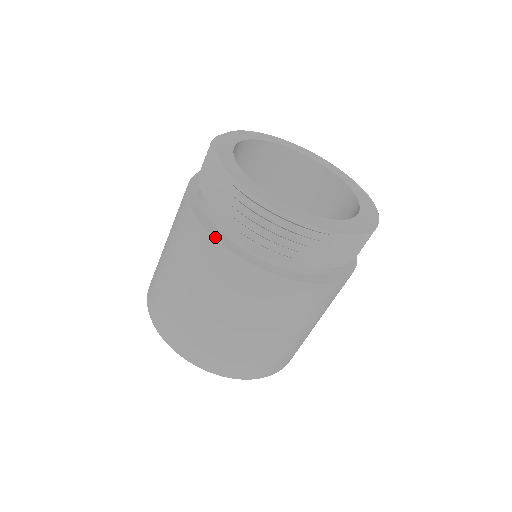
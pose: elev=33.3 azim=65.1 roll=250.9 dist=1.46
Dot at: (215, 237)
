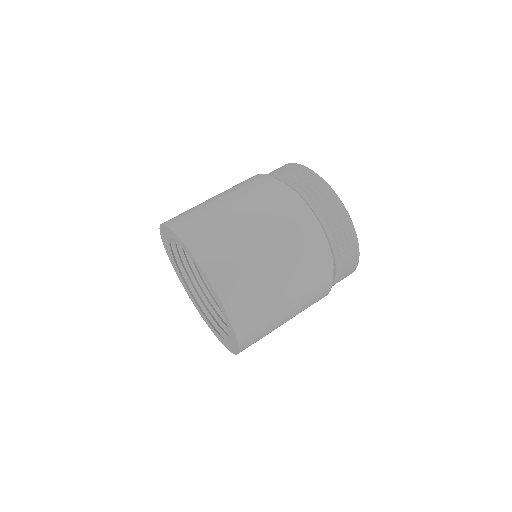
Dot at: (309, 215)
